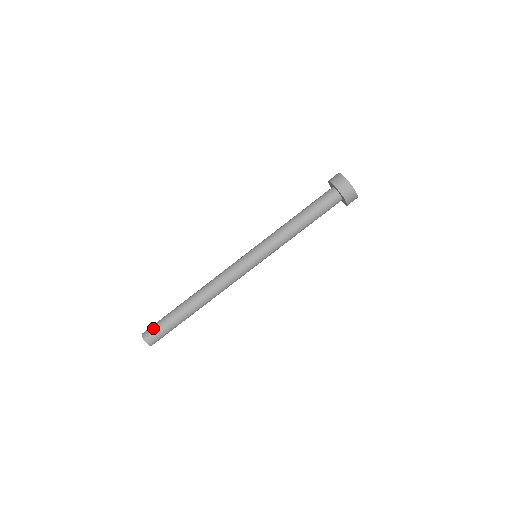
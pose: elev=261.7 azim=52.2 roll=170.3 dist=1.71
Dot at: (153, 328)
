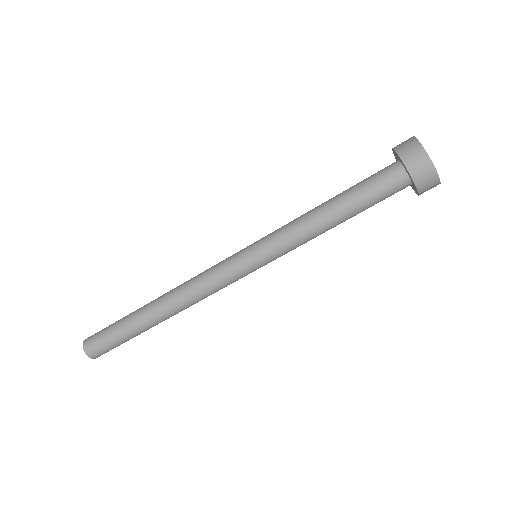
Dot at: (103, 348)
